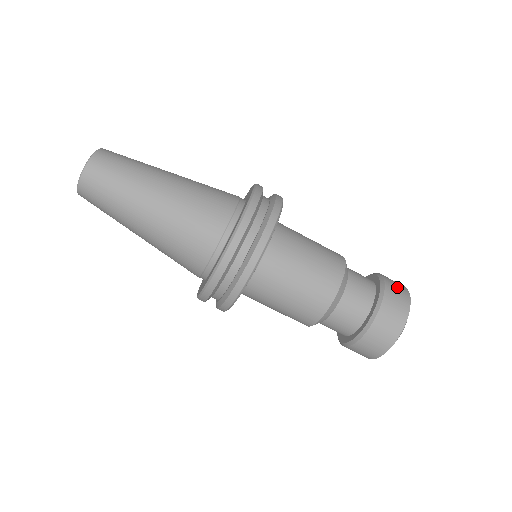
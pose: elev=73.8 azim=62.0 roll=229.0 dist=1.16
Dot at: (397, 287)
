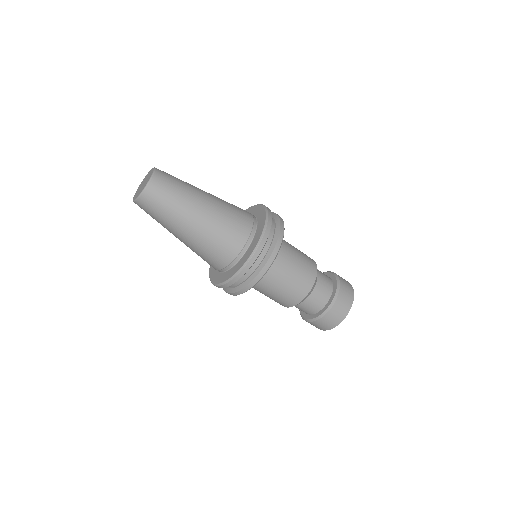
Dot at: occluded
